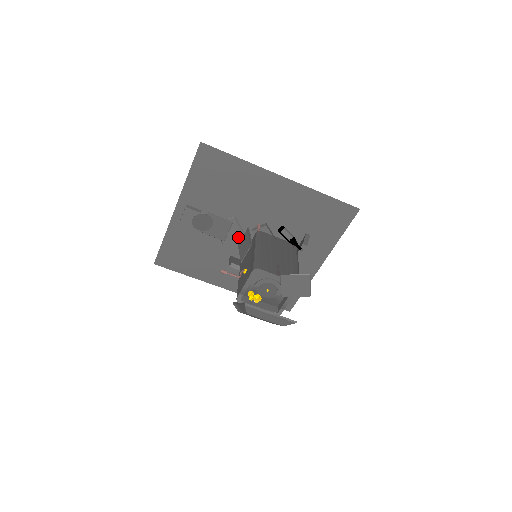
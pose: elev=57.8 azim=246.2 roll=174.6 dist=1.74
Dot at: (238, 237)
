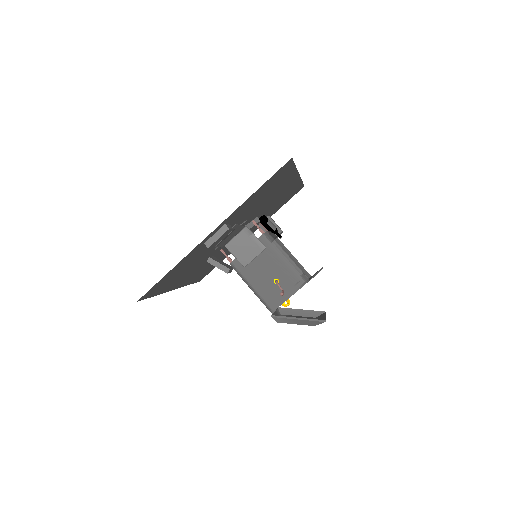
Dot at: occluded
